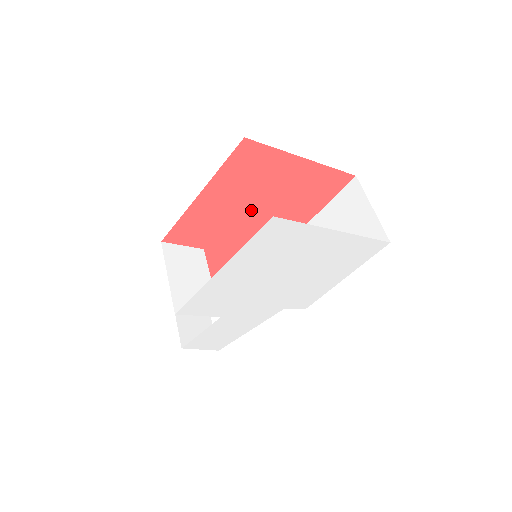
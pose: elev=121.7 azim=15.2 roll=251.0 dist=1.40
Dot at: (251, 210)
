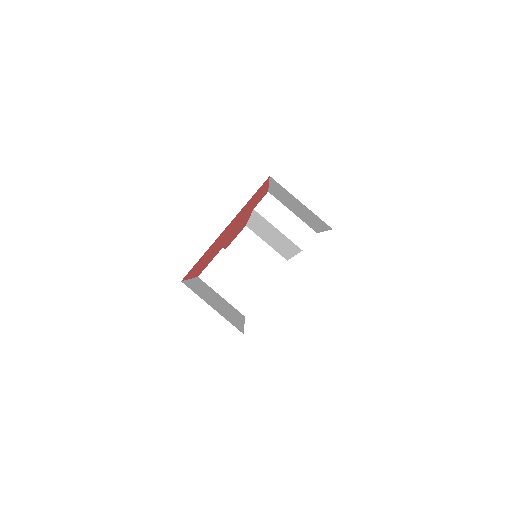
Dot at: (225, 237)
